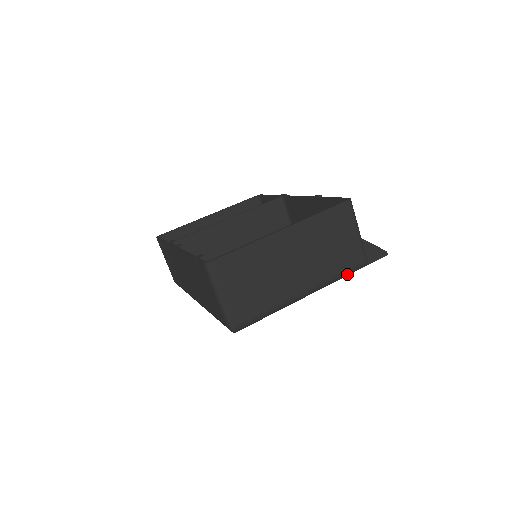
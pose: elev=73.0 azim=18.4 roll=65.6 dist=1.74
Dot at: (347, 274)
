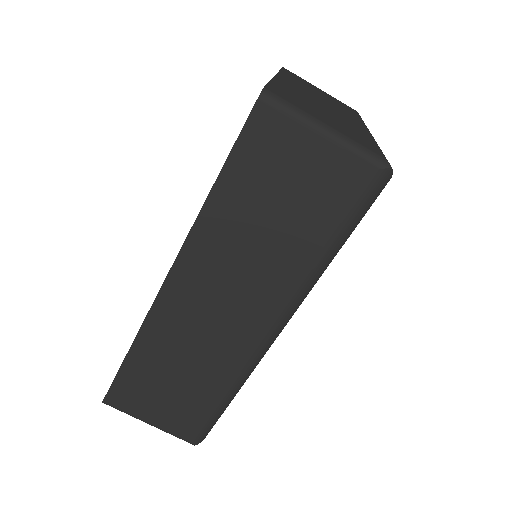
Dot at: occluded
